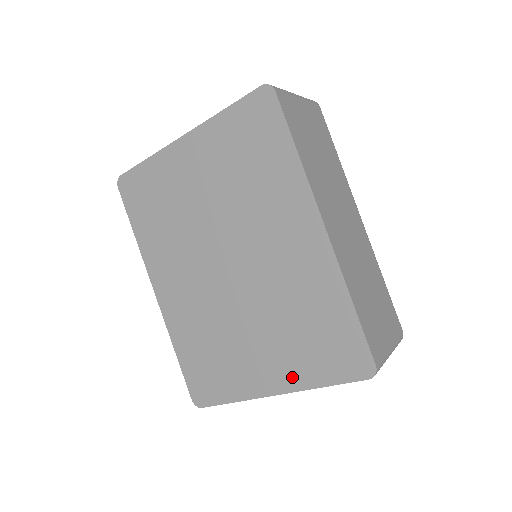
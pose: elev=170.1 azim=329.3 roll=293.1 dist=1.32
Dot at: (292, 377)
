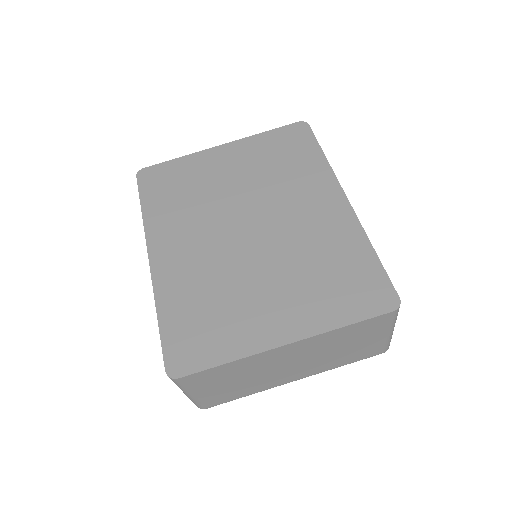
Dot at: (309, 321)
